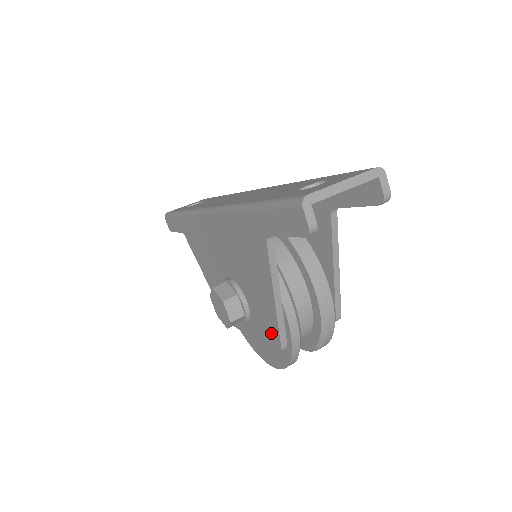
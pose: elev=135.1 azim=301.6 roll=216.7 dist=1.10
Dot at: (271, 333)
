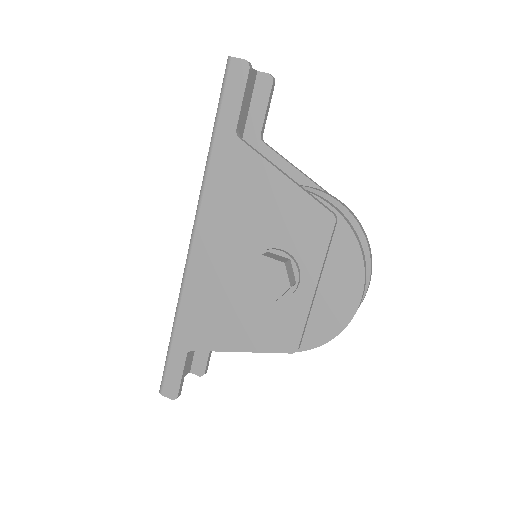
Dot at: (315, 222)
